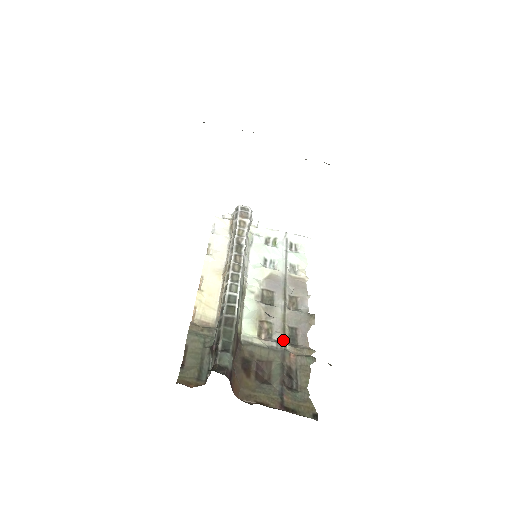
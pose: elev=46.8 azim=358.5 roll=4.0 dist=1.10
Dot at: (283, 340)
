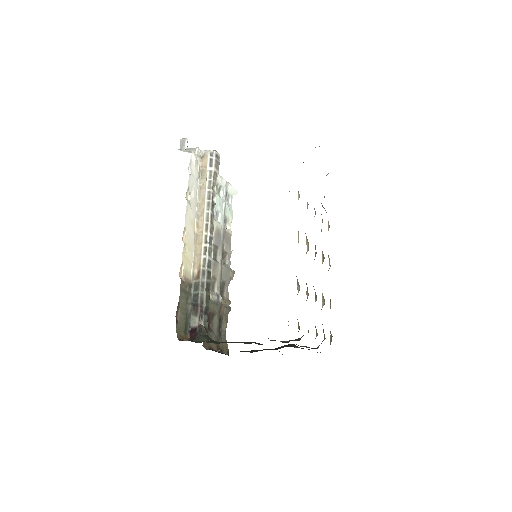
Dot at: occluded
